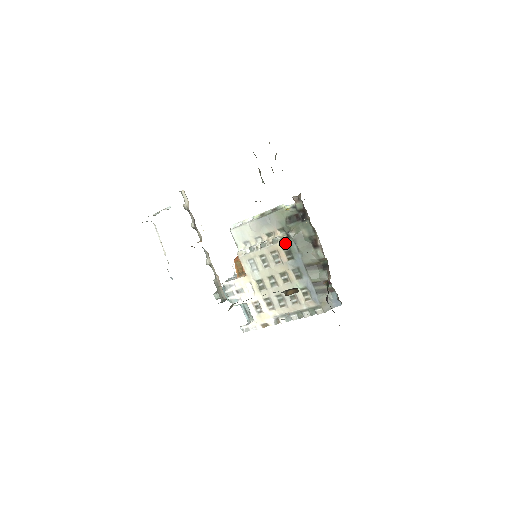
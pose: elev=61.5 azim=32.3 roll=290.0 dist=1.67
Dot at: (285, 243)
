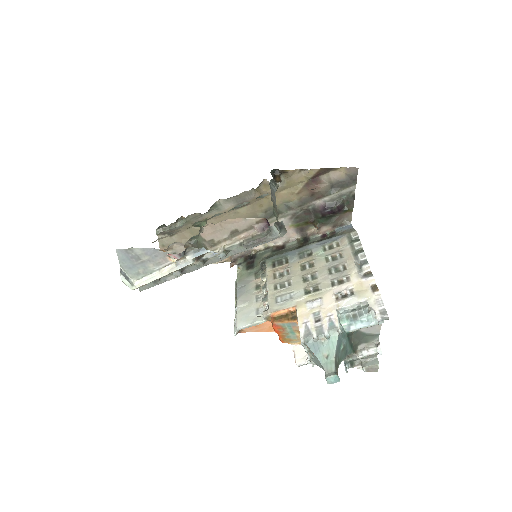
Dot at: (268, 265)
